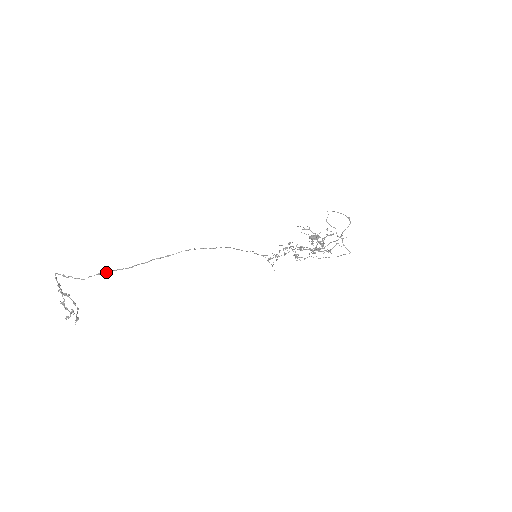
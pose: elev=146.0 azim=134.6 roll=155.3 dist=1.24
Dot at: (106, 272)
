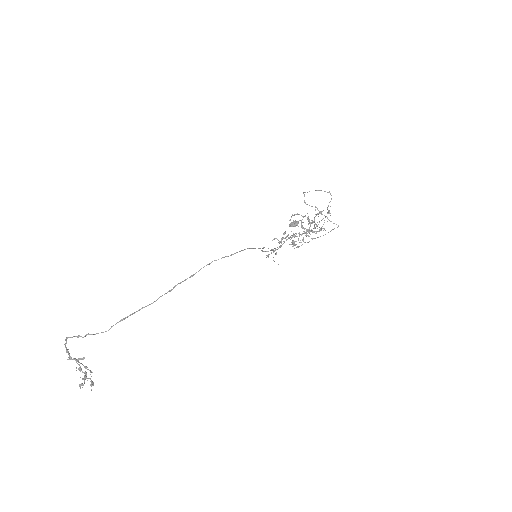
Dot at: (129, 315)
